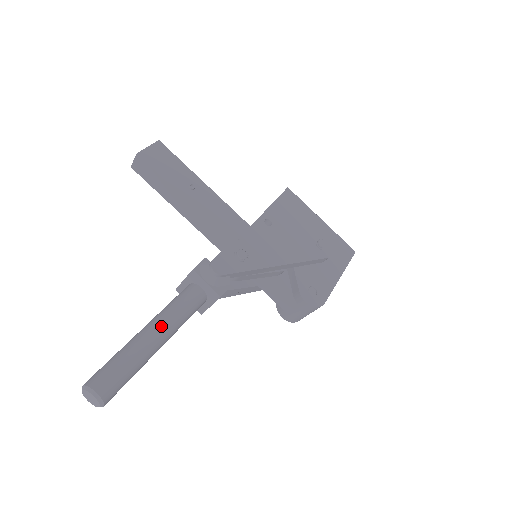
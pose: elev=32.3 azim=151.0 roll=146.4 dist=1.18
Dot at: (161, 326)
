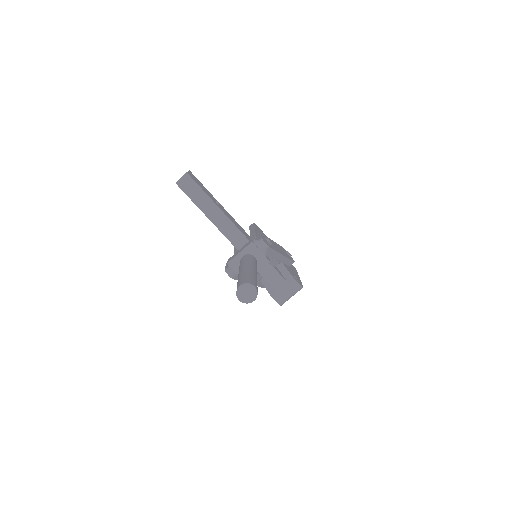
Dot at: (254, 267)
